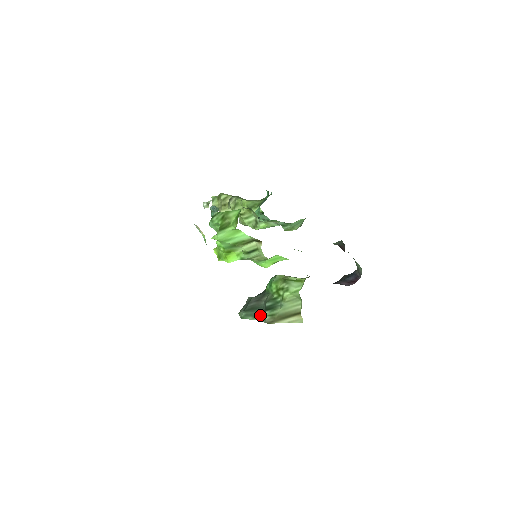
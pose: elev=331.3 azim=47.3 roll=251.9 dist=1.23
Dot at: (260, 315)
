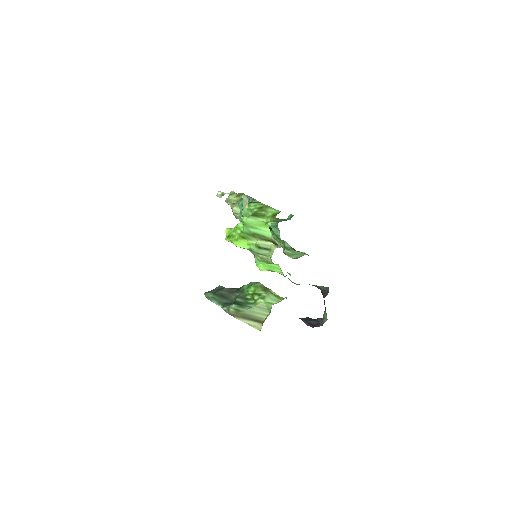
Dot at: (226, 304)
